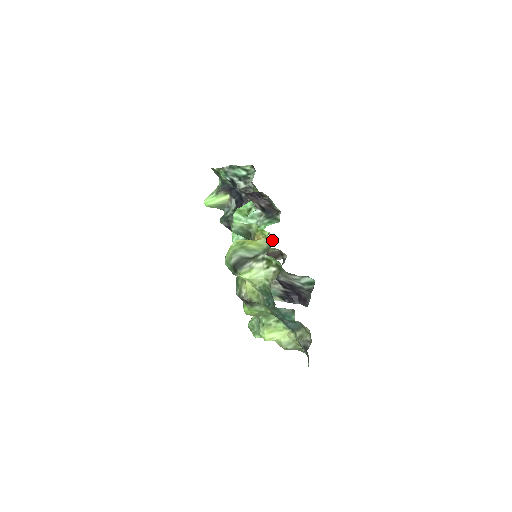
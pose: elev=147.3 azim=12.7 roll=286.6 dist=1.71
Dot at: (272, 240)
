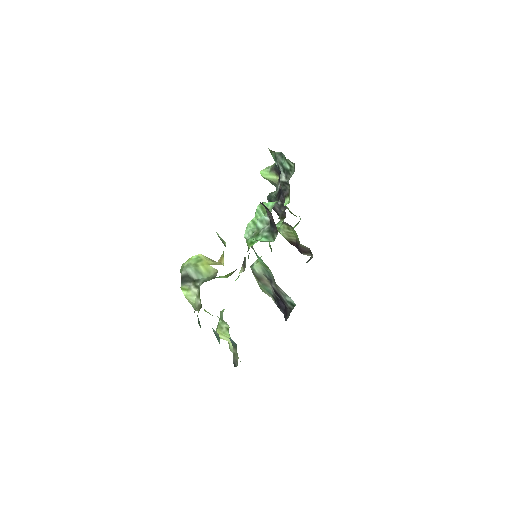
Dot at: occluded
